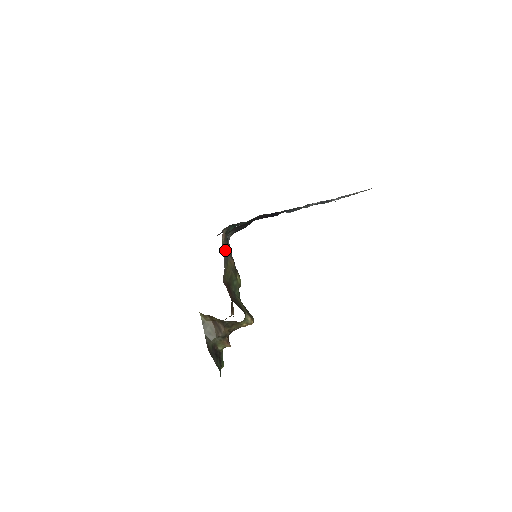
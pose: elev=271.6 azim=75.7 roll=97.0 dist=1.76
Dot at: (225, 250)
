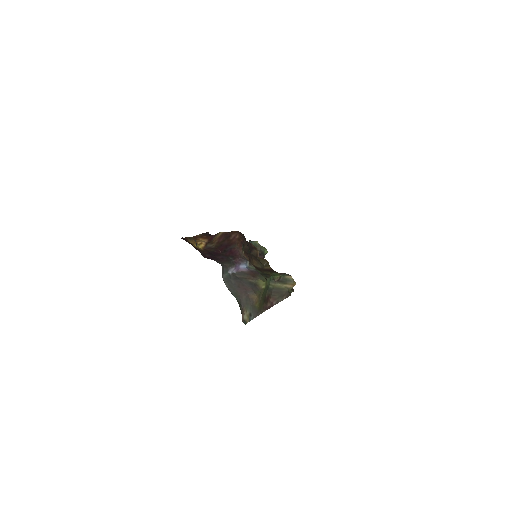
Dot at: (249, 311)
